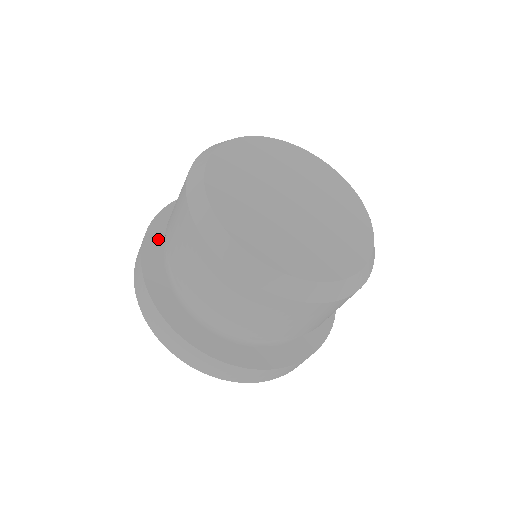
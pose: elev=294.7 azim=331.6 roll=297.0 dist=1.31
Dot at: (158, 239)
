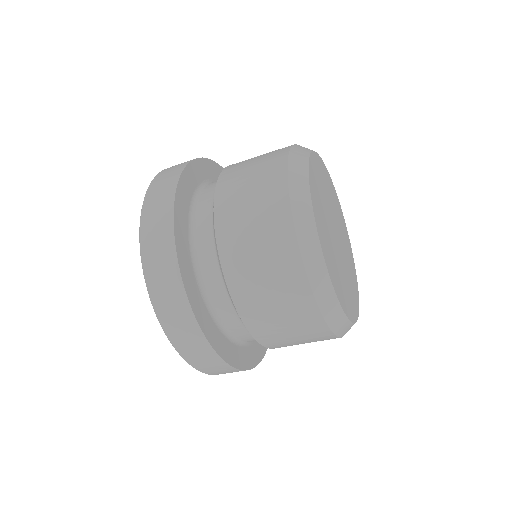
Dot at: (210, 171)
